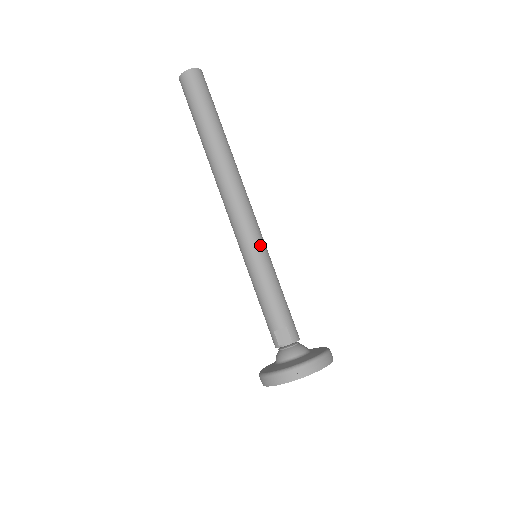
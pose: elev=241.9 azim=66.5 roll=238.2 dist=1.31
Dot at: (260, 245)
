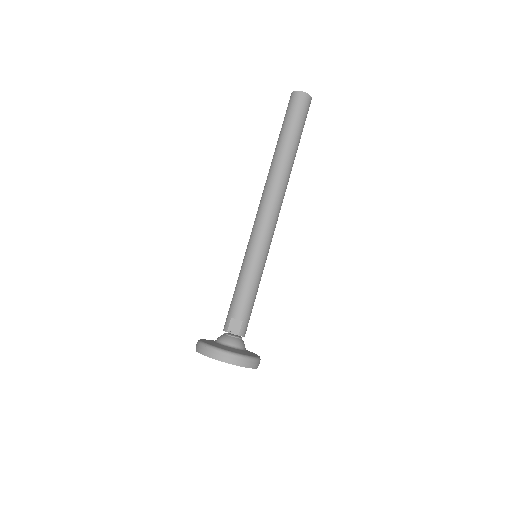
Dot at: (265, 250)
